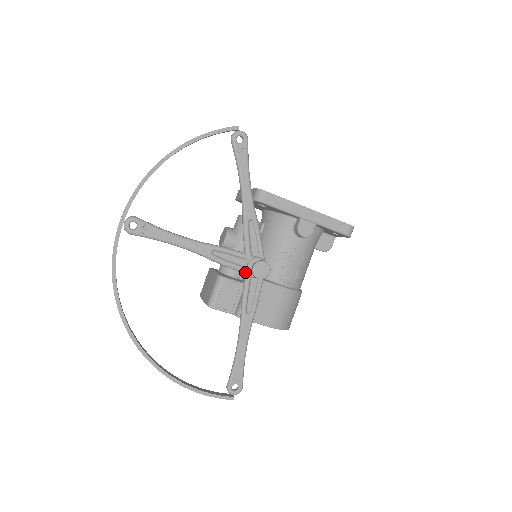
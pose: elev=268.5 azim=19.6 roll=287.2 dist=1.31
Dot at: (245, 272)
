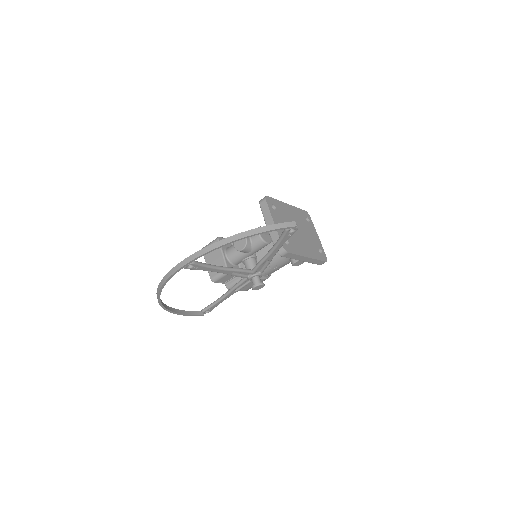
Dot at: (246, 278)
